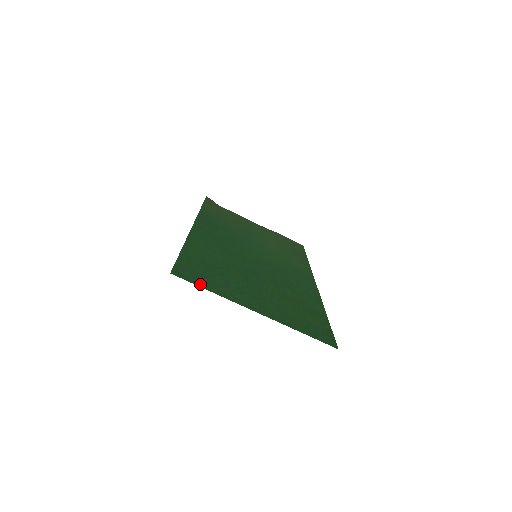
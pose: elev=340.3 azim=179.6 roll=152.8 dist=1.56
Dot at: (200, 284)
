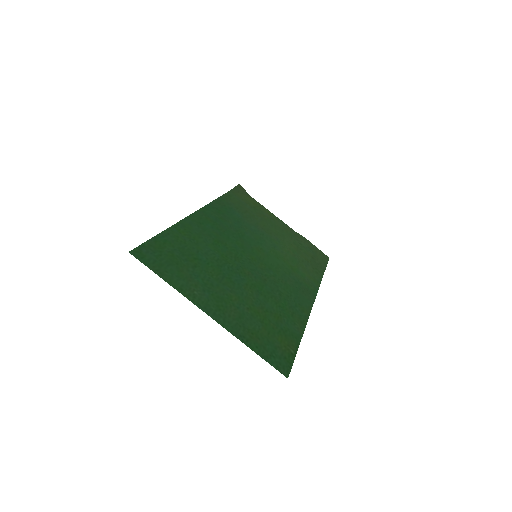
Dot at: (157, 270)
